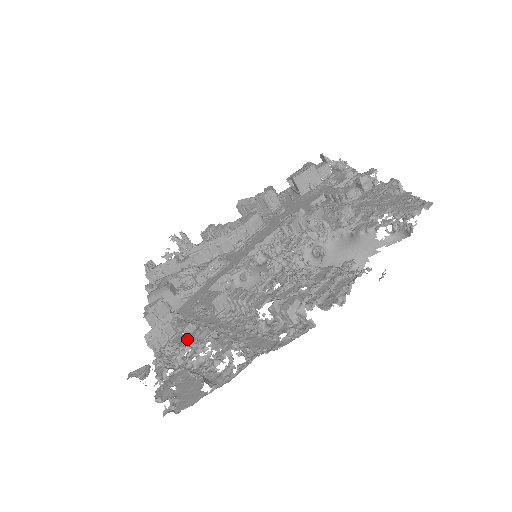
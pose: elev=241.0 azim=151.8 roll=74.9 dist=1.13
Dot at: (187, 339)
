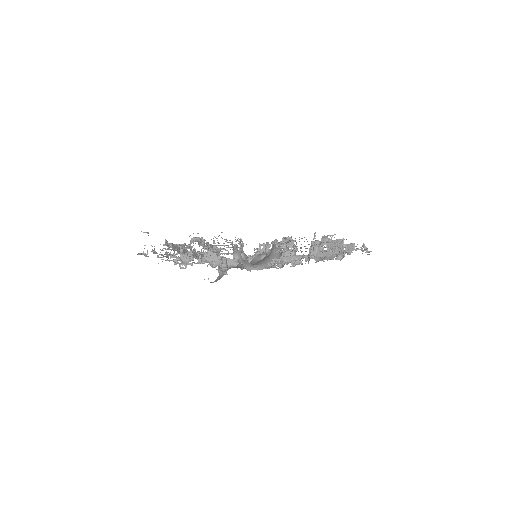
Dot at: occluded
